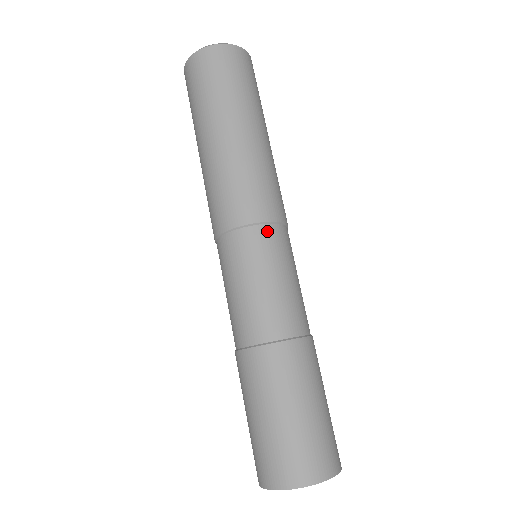
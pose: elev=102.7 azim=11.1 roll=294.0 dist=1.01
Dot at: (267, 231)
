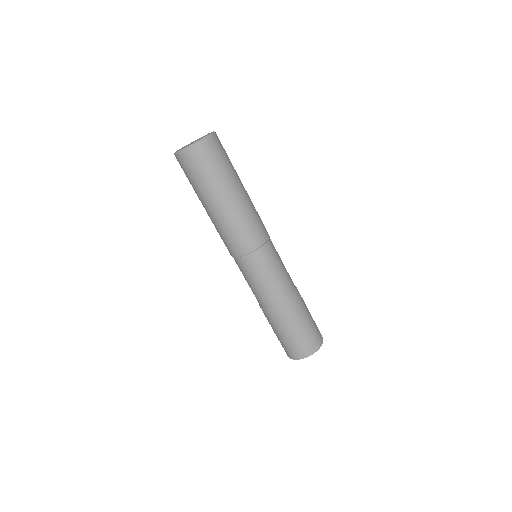
Dot at: (269, 244)
